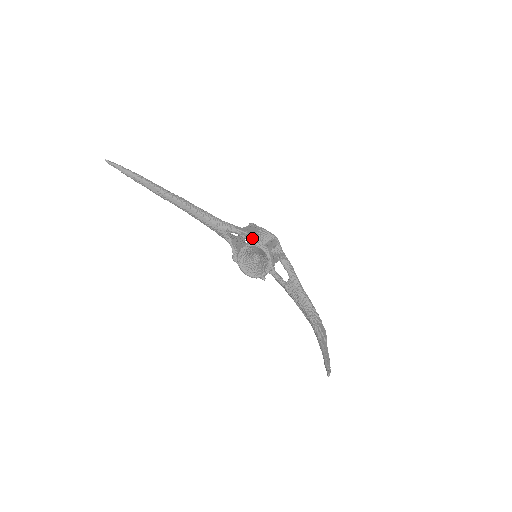
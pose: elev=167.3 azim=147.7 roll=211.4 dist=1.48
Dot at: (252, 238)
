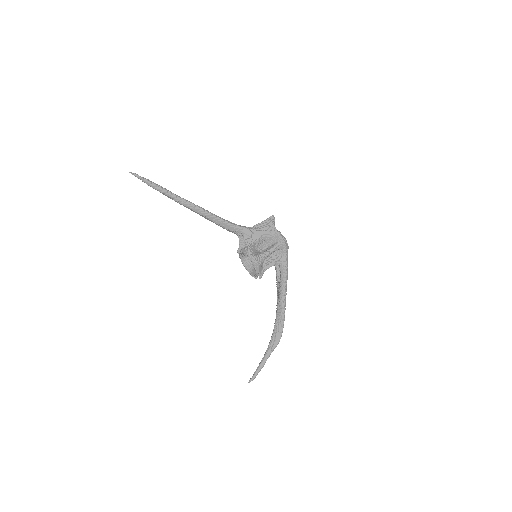
Dot at: (254, 242)
